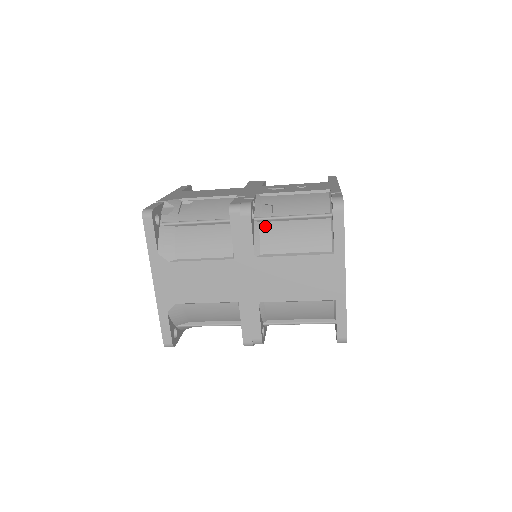
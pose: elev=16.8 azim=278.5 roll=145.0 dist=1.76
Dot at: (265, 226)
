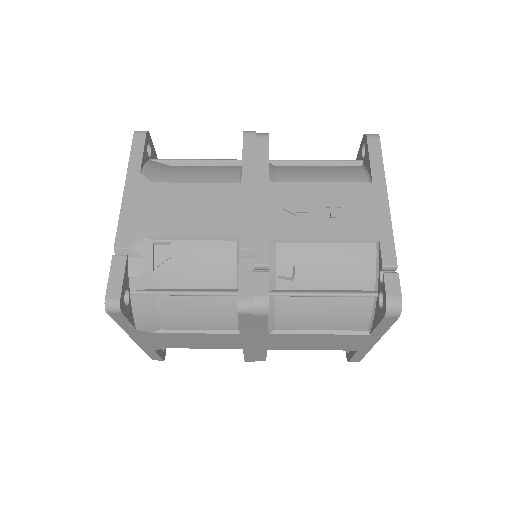
Dot at: (283, 301)
